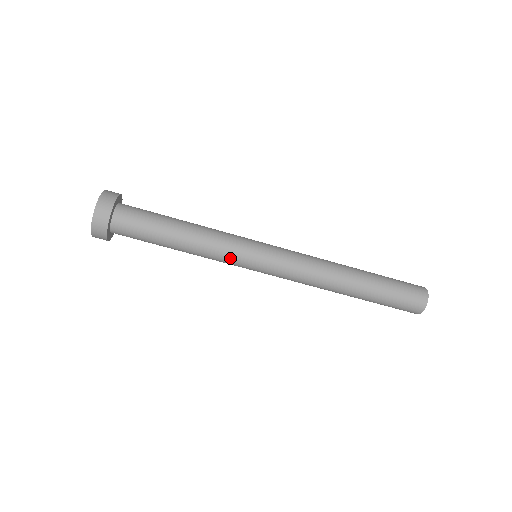
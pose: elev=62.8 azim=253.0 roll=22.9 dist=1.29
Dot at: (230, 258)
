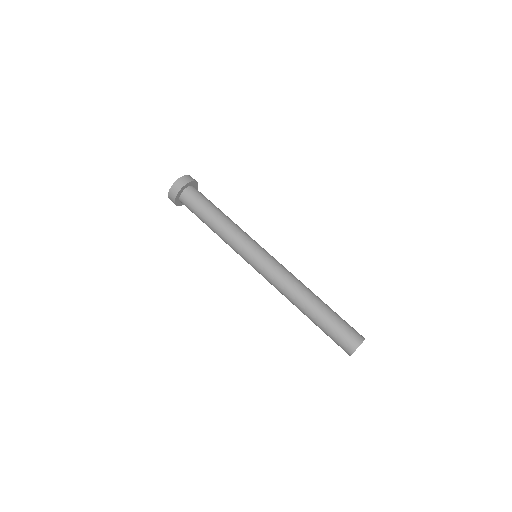
Dot at: (241, 242)
